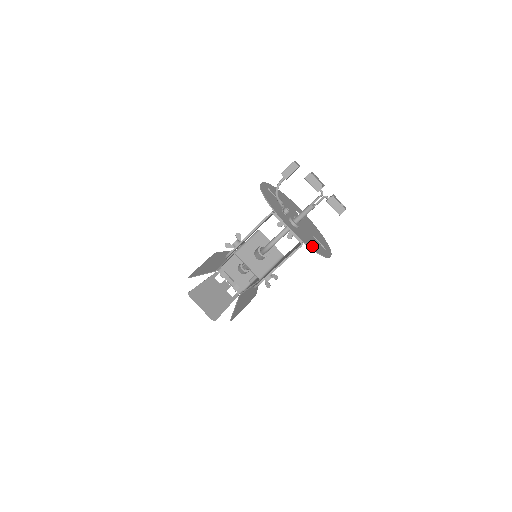
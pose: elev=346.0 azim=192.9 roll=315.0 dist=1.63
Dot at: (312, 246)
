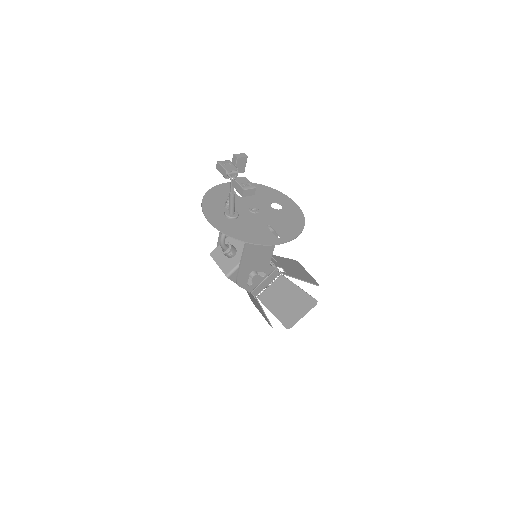
Dot at: (238, 235)
